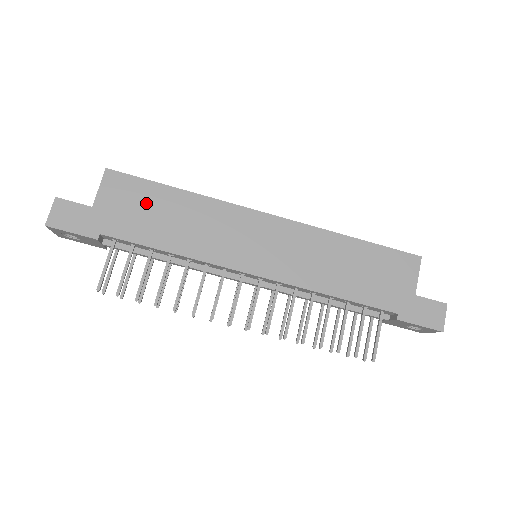
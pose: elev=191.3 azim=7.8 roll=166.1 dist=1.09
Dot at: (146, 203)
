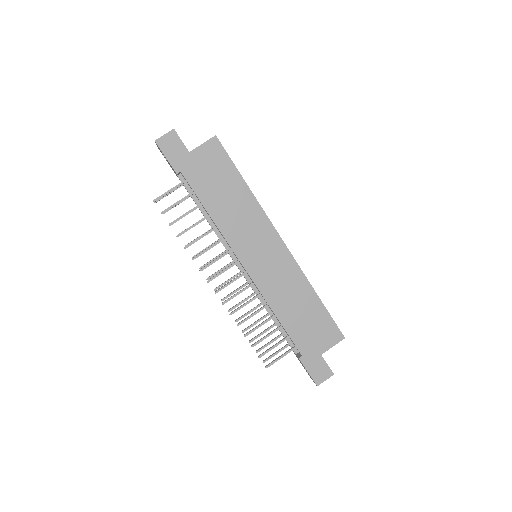
Dot at: (221, 176)
